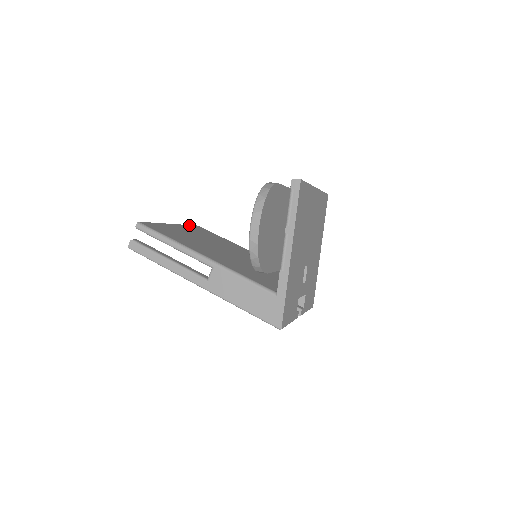
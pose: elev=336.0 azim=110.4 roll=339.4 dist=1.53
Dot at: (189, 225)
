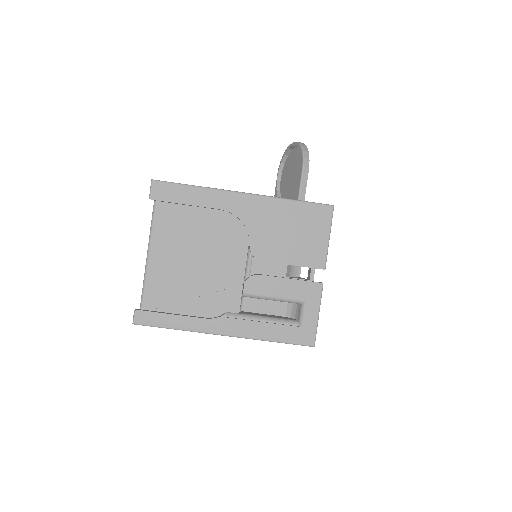
Dot at: (143, 290)
